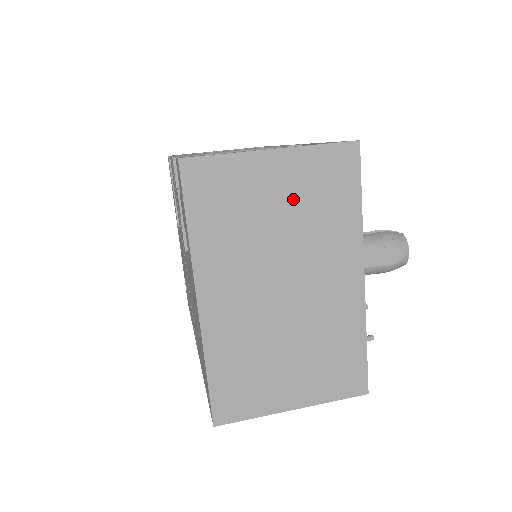
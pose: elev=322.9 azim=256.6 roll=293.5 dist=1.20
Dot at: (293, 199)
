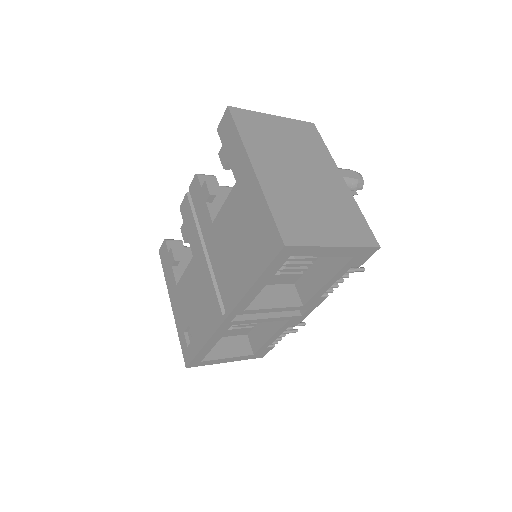
Dot at: (291, 136)
